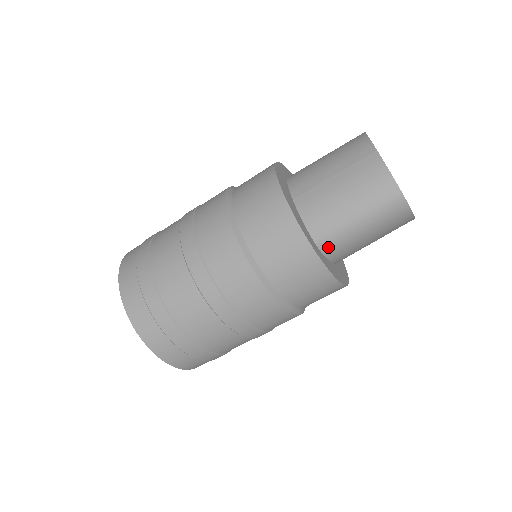
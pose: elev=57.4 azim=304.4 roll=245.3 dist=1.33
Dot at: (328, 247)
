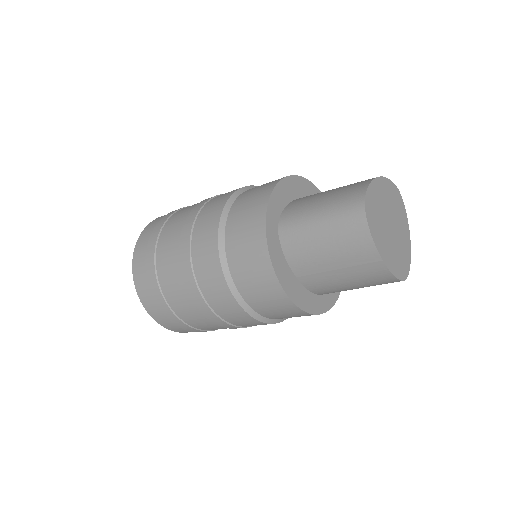
Dot at: occluded
